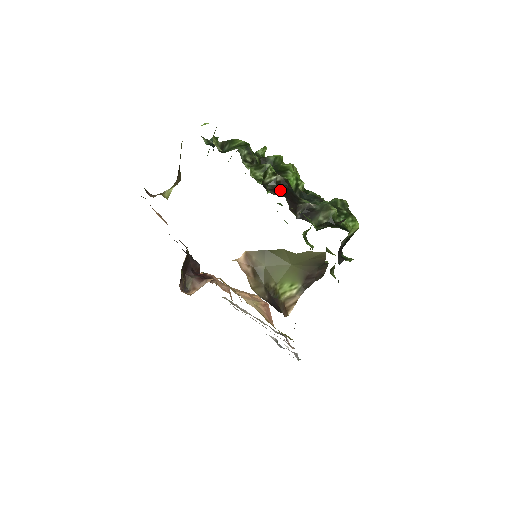
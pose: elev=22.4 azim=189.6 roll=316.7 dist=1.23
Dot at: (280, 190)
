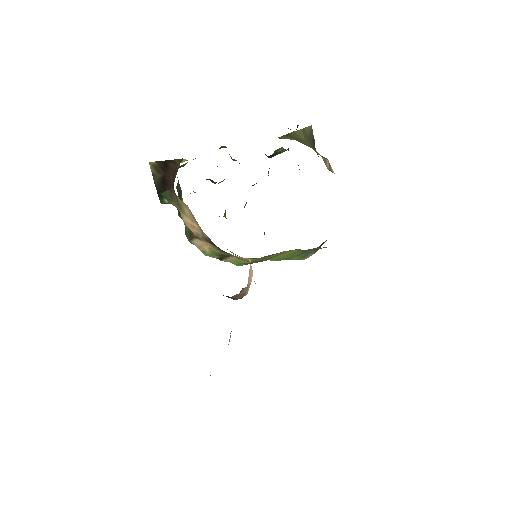
Dot at: occluded
